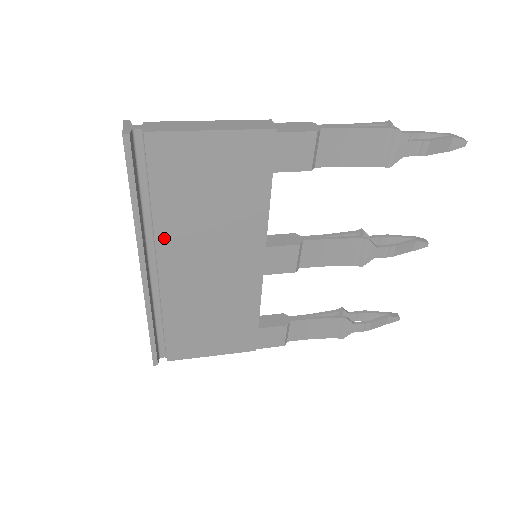
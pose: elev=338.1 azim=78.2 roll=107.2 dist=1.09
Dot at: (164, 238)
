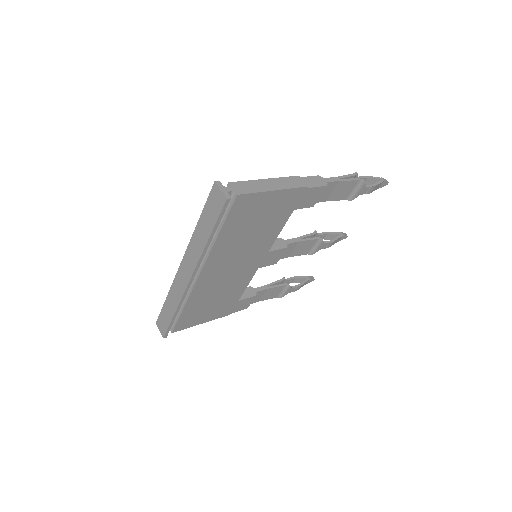
Dot at: (214, 255)
